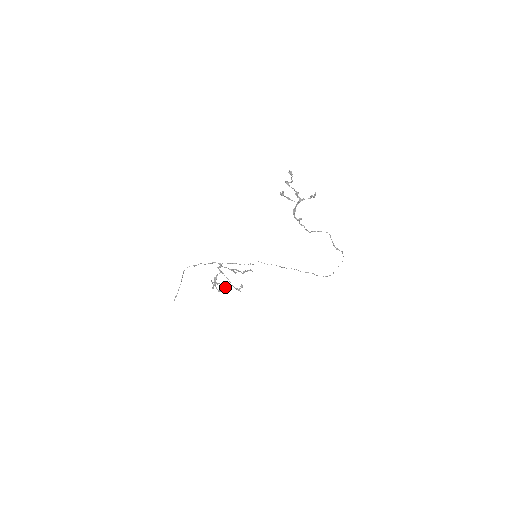
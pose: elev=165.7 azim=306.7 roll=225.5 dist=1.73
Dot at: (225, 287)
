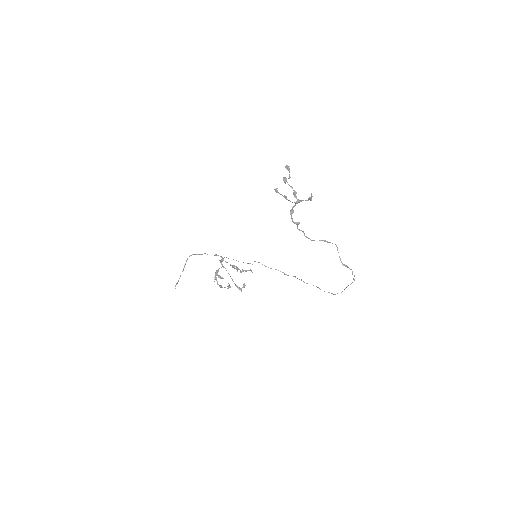
Dot at: (228, 283)
